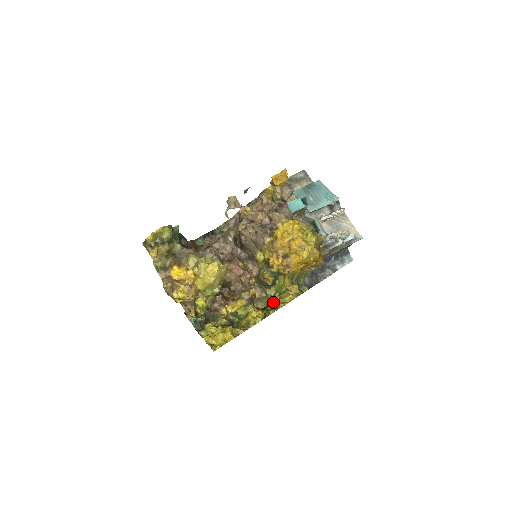
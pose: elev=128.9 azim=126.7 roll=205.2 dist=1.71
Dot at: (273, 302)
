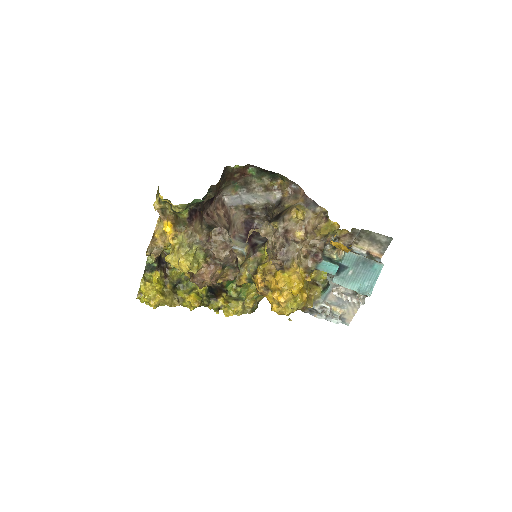
Dot at: (220, 301)
